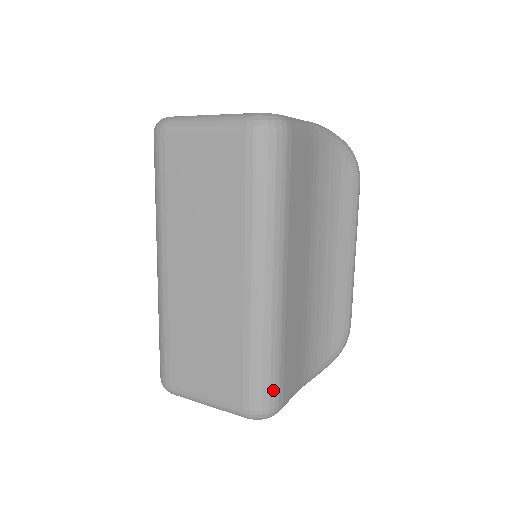
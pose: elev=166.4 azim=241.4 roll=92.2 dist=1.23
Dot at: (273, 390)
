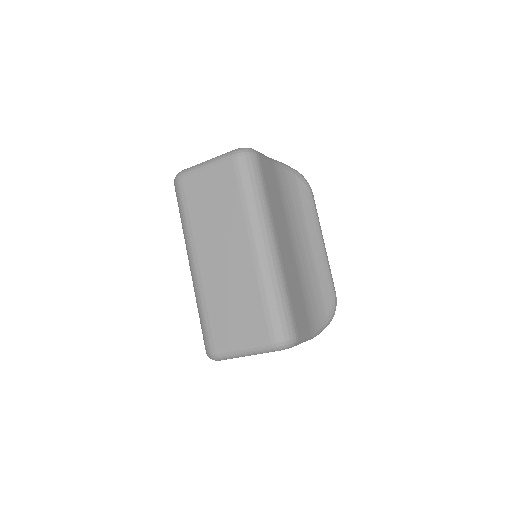
Dot at: (288, 322)
